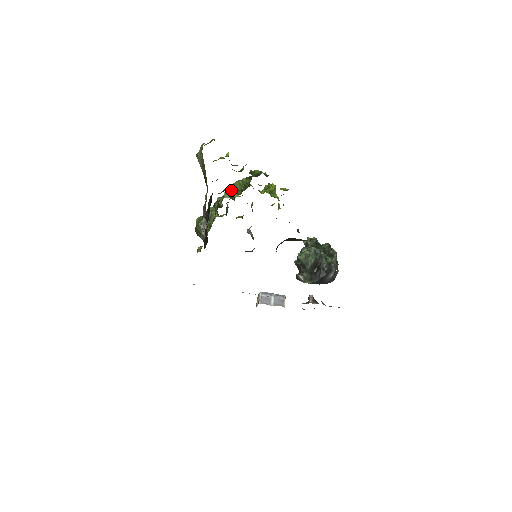
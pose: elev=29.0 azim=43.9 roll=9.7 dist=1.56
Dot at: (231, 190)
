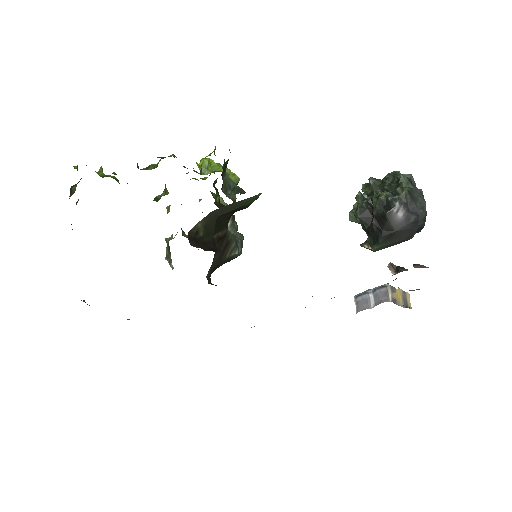
Dot at: occluded
